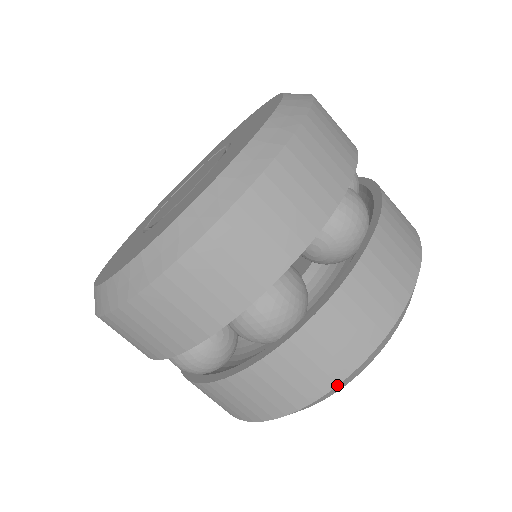
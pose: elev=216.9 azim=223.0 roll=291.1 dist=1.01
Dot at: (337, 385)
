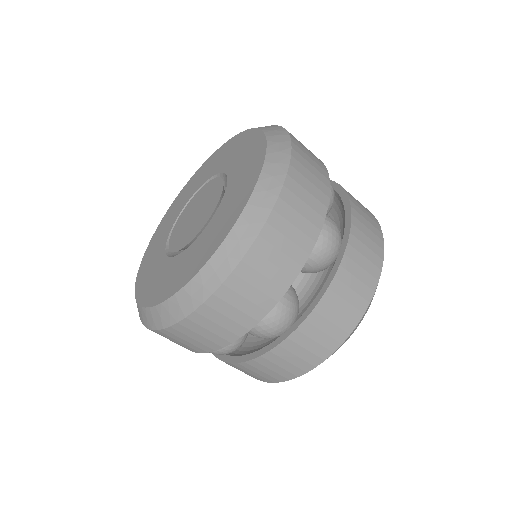
Dot at: occluded
